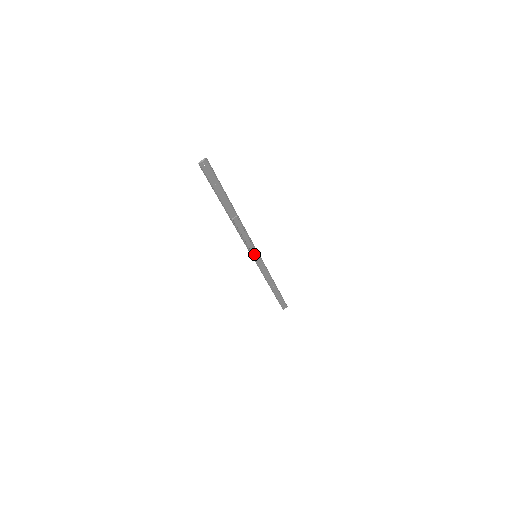
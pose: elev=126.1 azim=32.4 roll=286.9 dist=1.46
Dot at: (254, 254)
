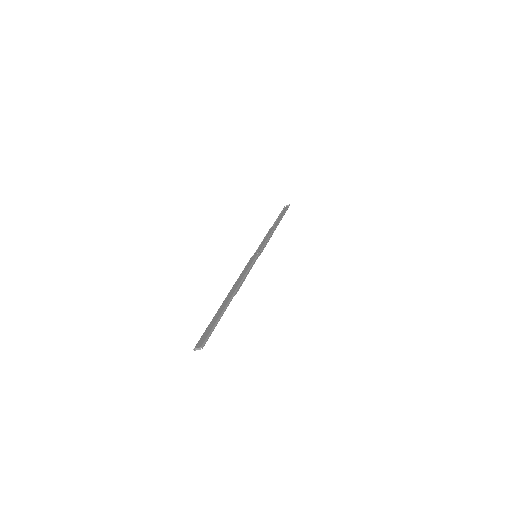
Dot at: occluded
